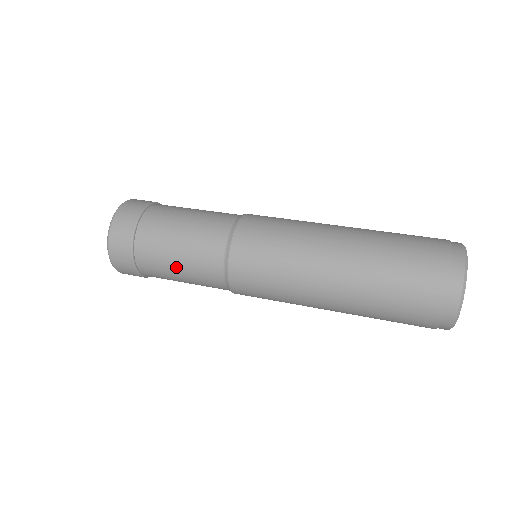
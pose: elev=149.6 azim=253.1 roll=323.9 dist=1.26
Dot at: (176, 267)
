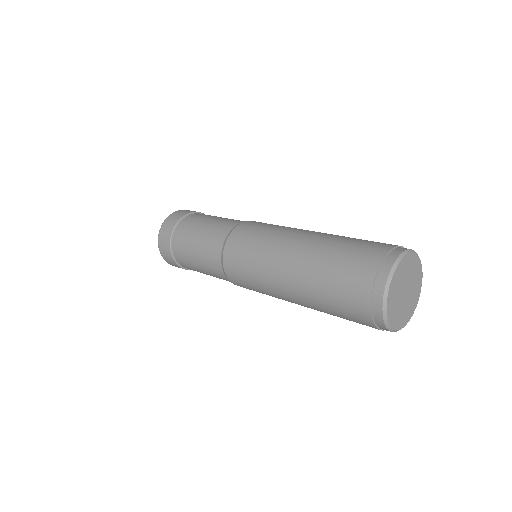
Dot at: (196, 239)
